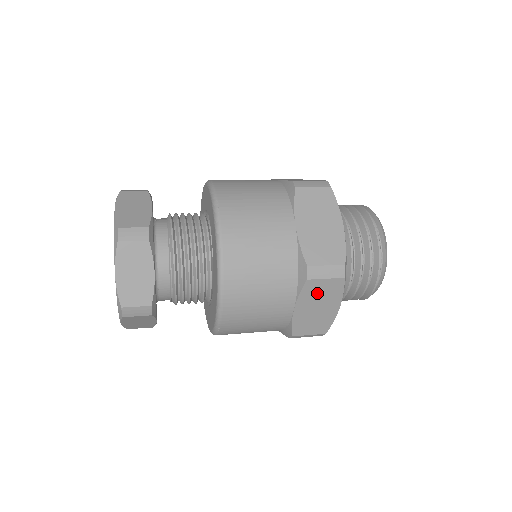
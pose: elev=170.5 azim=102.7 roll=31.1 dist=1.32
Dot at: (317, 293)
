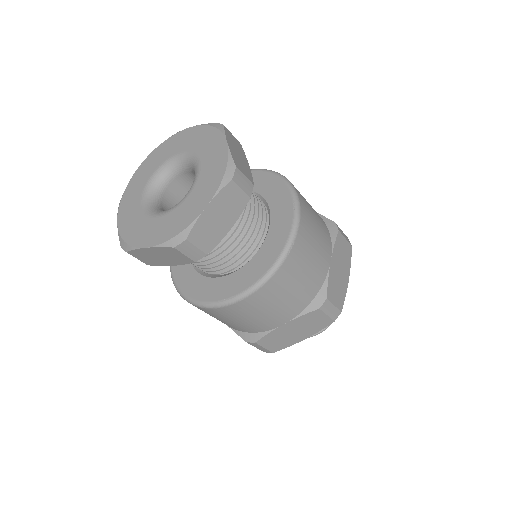
Dot at: (341, 251)
